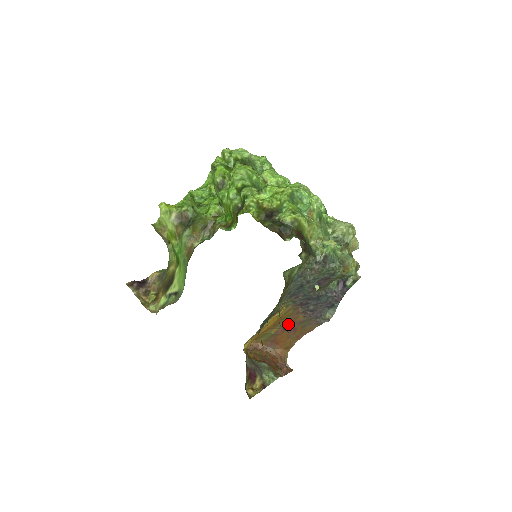
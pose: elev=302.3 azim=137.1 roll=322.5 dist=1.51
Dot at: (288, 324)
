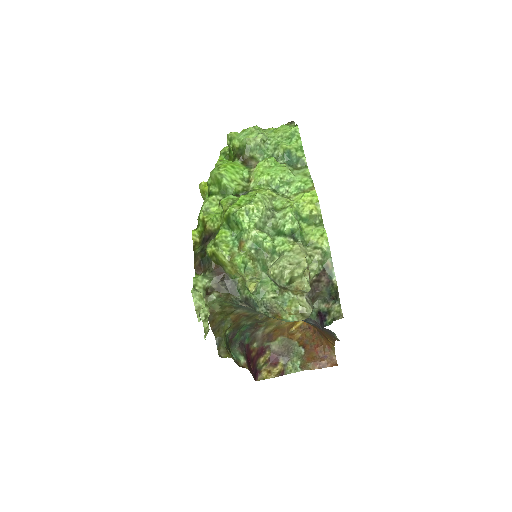
Dot at: occluded
